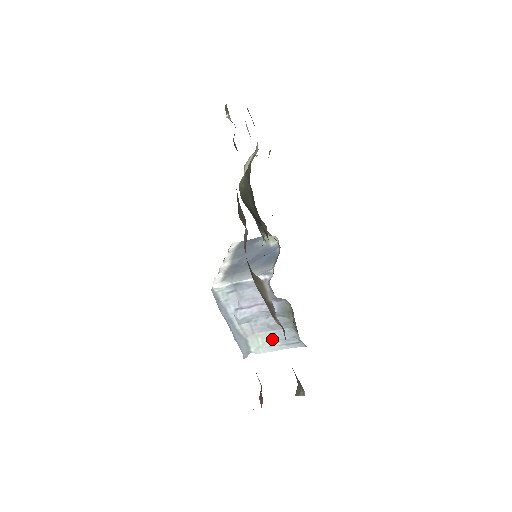
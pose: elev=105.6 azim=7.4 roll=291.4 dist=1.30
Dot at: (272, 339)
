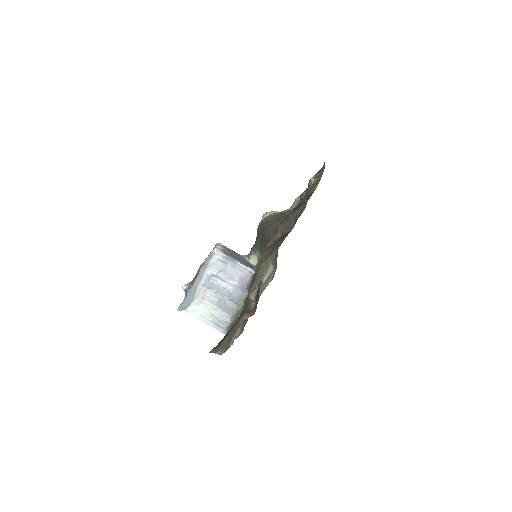
Dot at: (210, 312)
